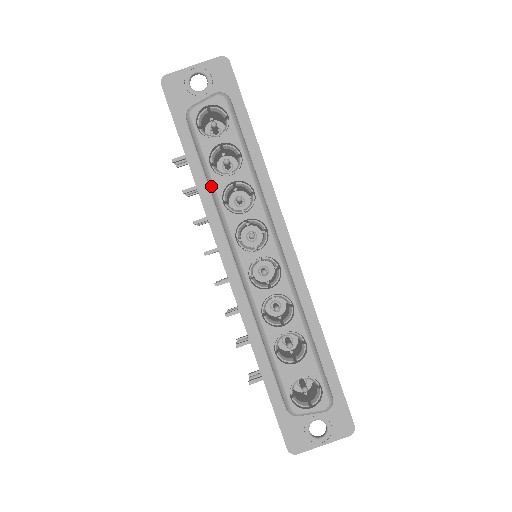
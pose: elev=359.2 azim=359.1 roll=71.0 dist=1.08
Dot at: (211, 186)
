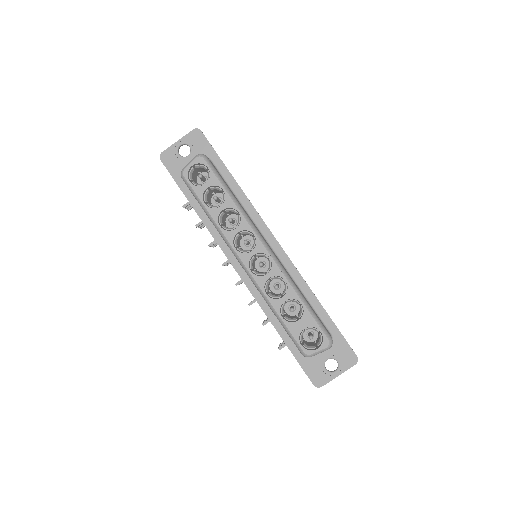
Dot at: (209, 217)
